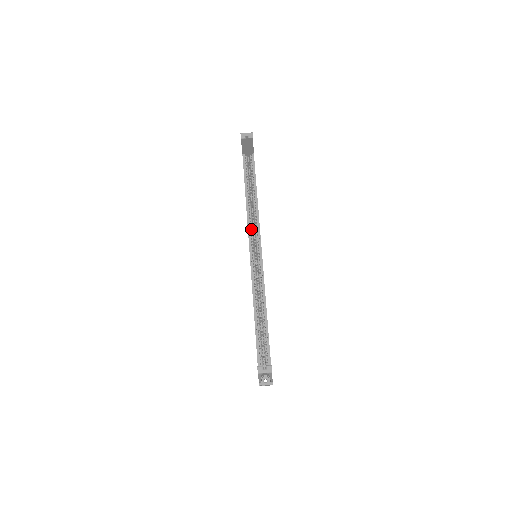
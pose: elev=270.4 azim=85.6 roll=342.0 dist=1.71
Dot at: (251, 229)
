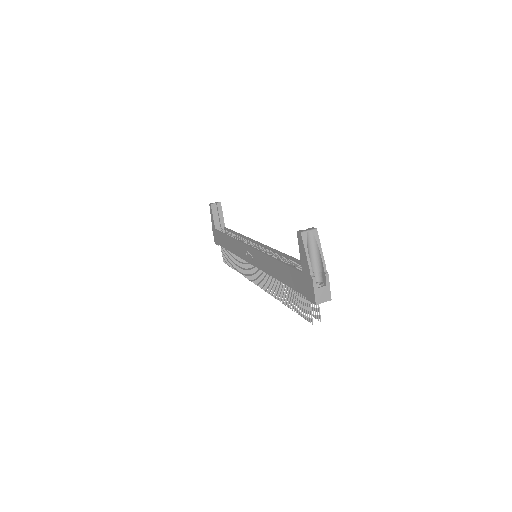
Dot at: occluded
